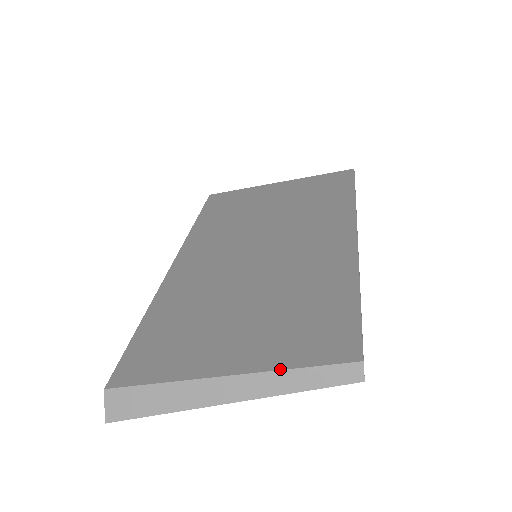
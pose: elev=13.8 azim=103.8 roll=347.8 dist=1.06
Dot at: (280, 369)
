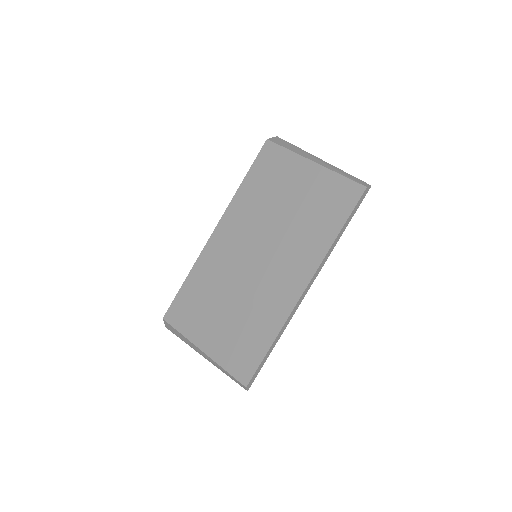
Dot at: (219, 365)
